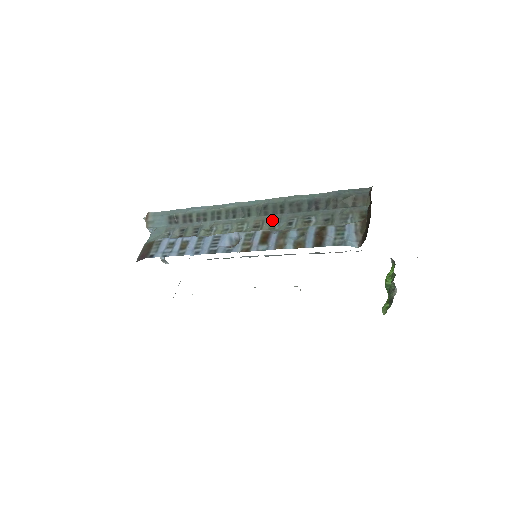
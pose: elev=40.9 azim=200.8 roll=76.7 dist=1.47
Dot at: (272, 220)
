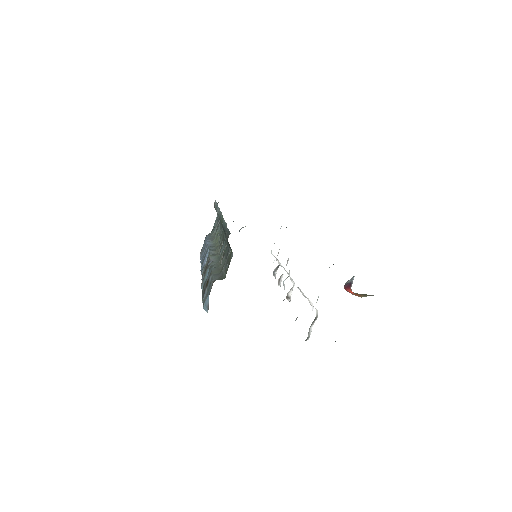
Dot at: (223, 241)
